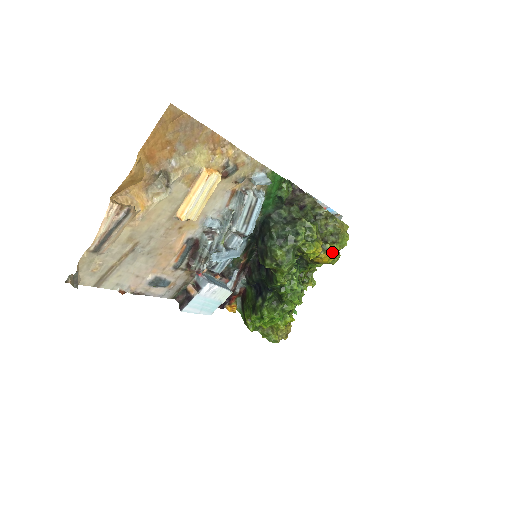
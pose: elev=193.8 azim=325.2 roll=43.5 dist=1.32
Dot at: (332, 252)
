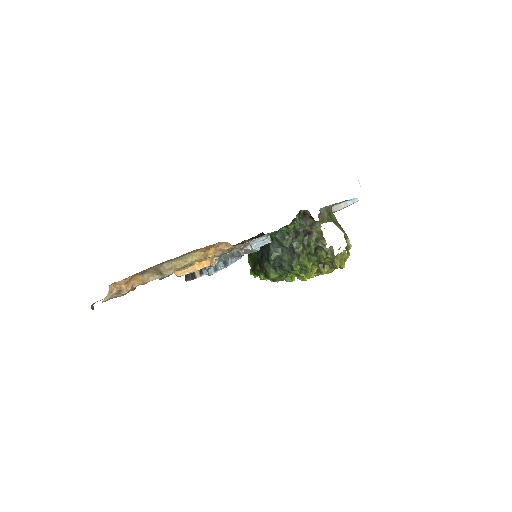
Dot at: (325, 273)
